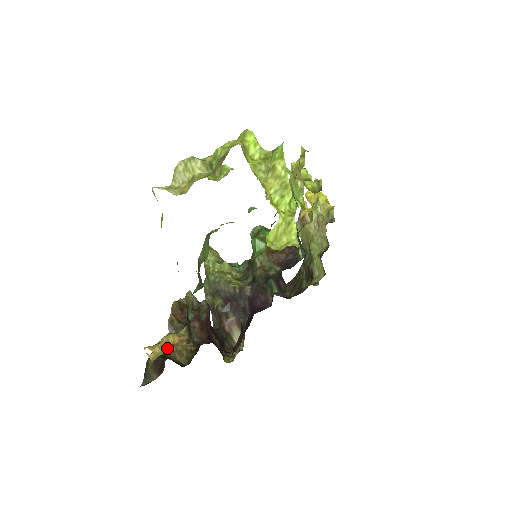
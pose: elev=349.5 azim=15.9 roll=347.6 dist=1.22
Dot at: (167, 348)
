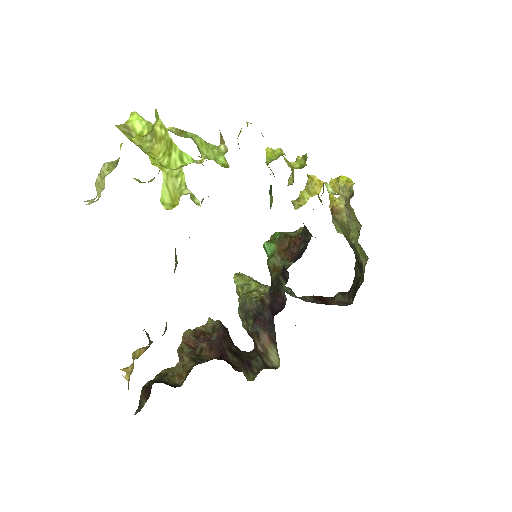
Dot at: (168, 374)
